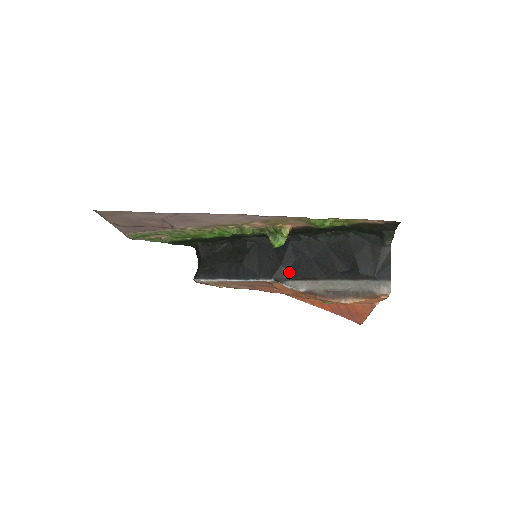
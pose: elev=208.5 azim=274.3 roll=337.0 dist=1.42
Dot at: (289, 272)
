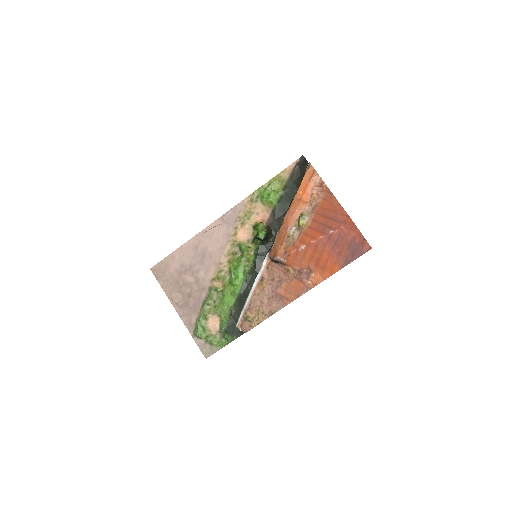
Dot at: occluded
